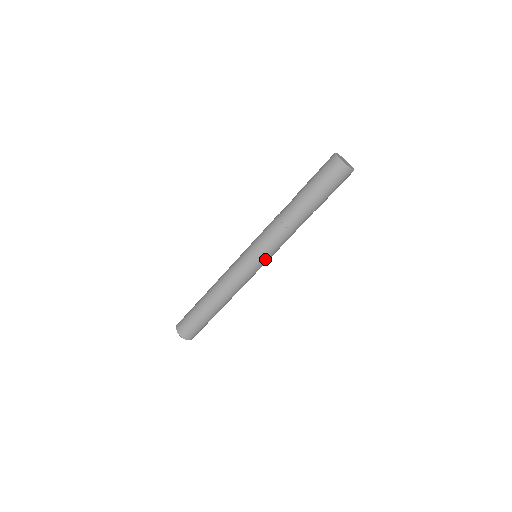
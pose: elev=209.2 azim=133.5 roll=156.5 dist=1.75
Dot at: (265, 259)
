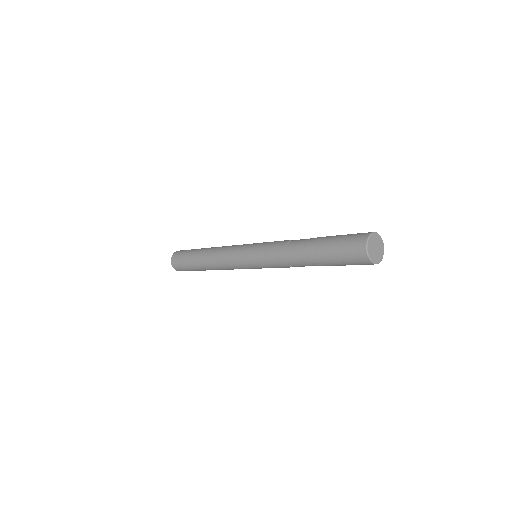
Dot at: occluded
